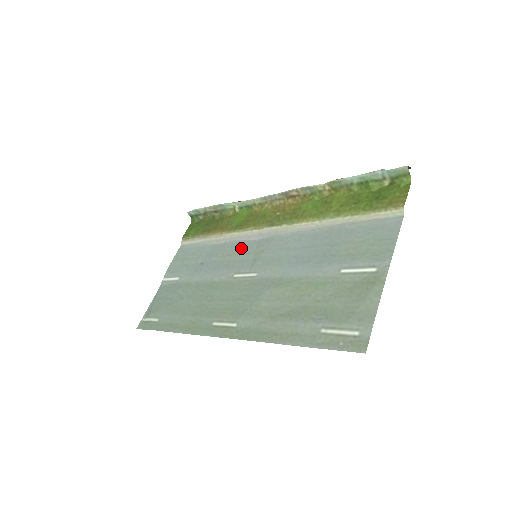
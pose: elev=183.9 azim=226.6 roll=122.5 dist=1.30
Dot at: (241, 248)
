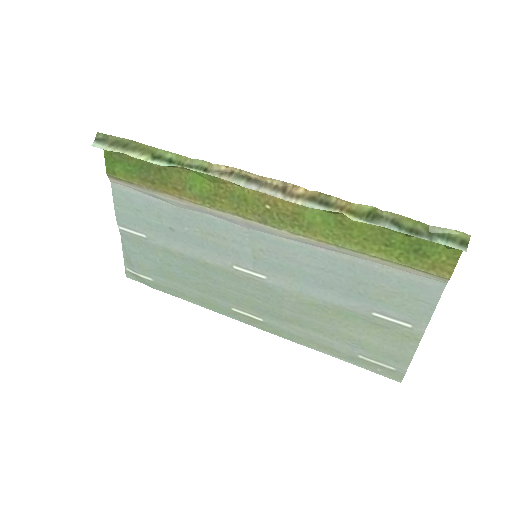
Dot at: (226, 232)
